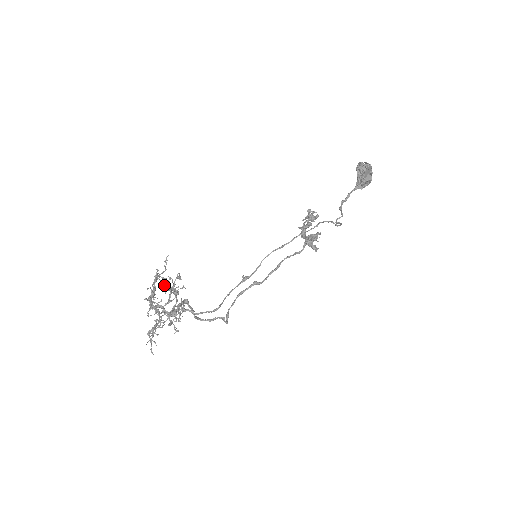
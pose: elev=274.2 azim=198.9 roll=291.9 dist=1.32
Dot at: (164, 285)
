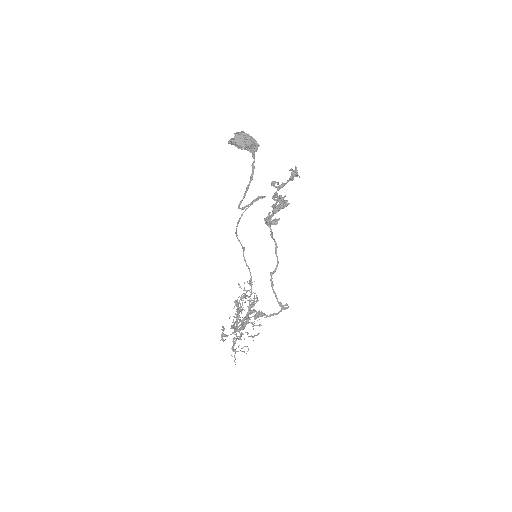
Dot at: (238, 308)
